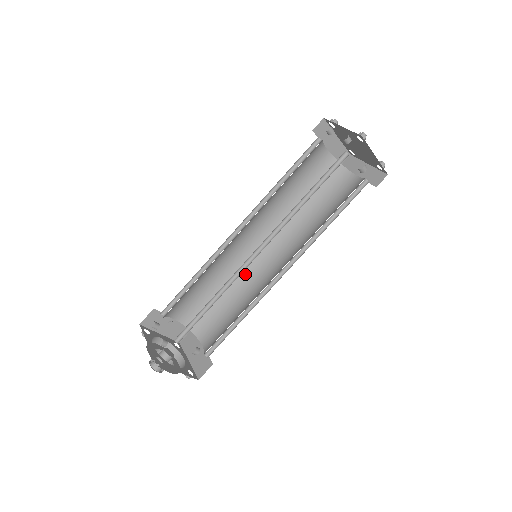
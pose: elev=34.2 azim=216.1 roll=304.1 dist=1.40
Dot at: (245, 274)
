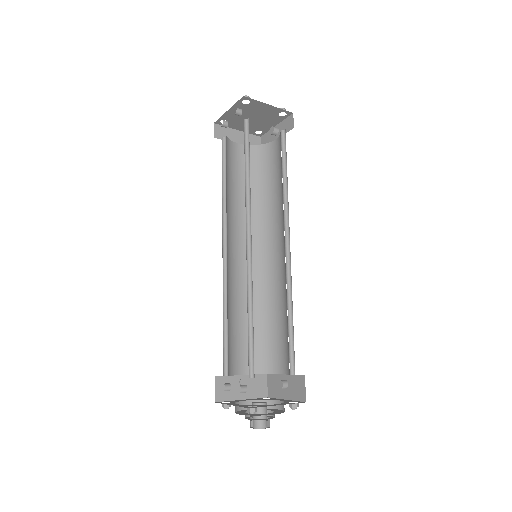
Dot at: (265, 285)
